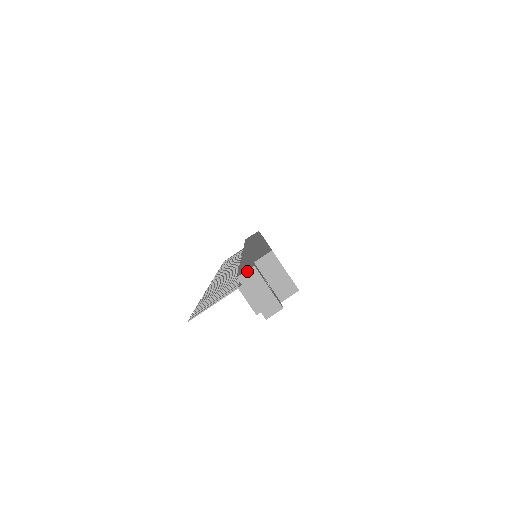
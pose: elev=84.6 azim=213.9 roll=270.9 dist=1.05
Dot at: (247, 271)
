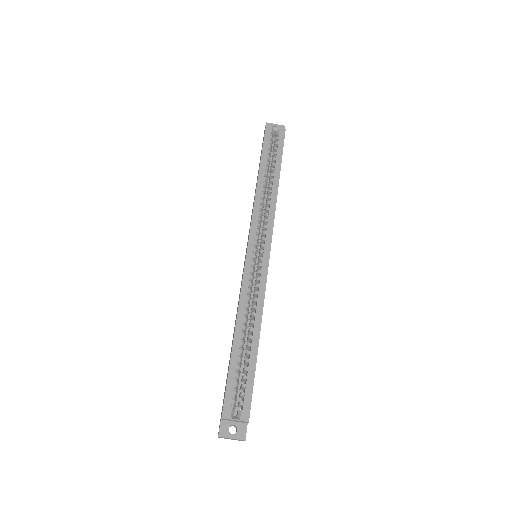
Dot at: (218, 437)
